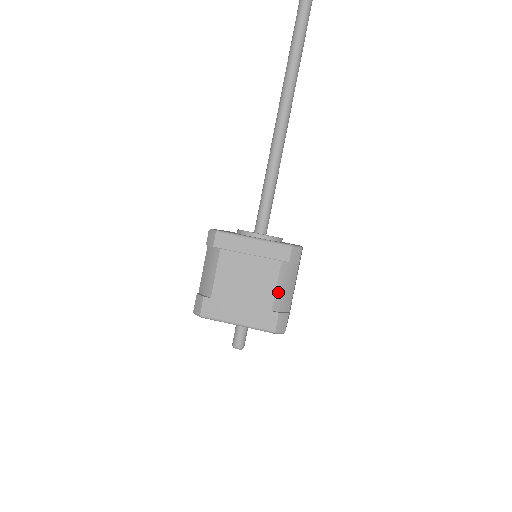
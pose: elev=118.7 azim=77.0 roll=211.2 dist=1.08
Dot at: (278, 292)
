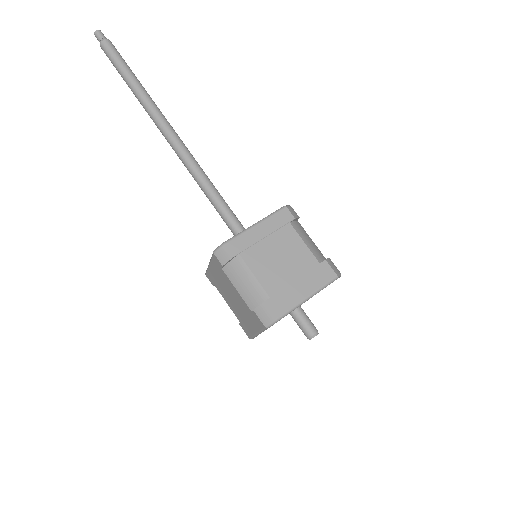
Dot at: (309, 247)
